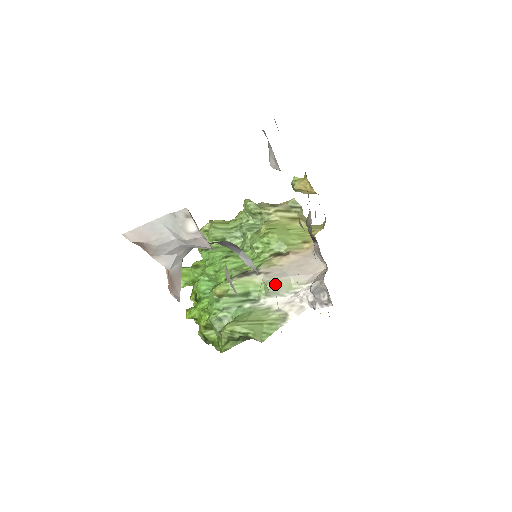
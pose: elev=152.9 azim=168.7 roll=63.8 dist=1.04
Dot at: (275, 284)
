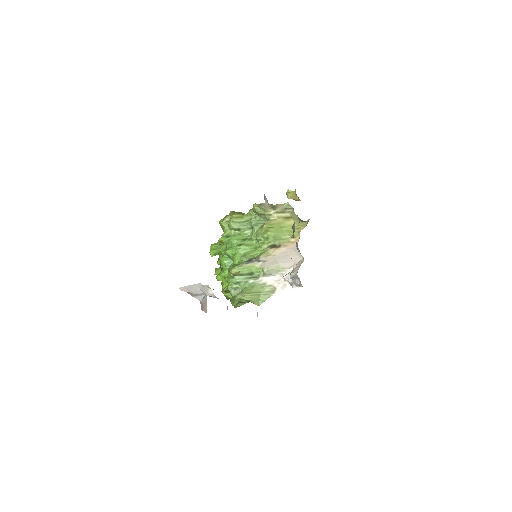
Dot at: (269, 269)
